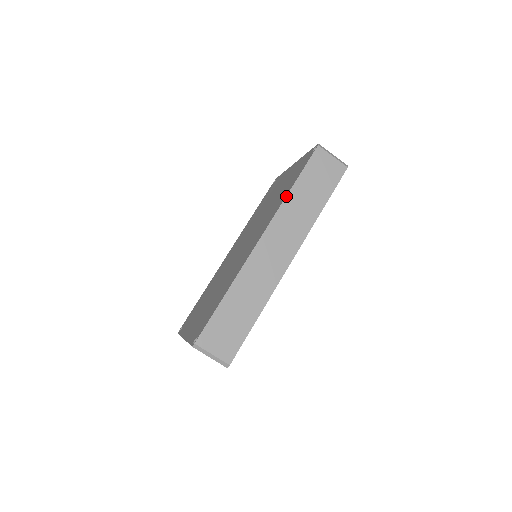
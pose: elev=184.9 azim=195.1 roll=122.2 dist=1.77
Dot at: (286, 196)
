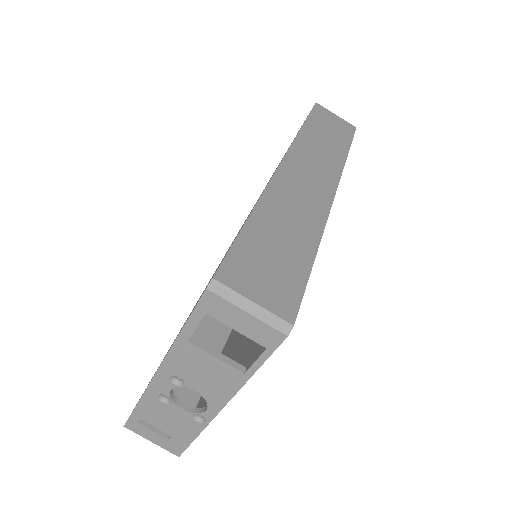
Dot at: (299, 131)
